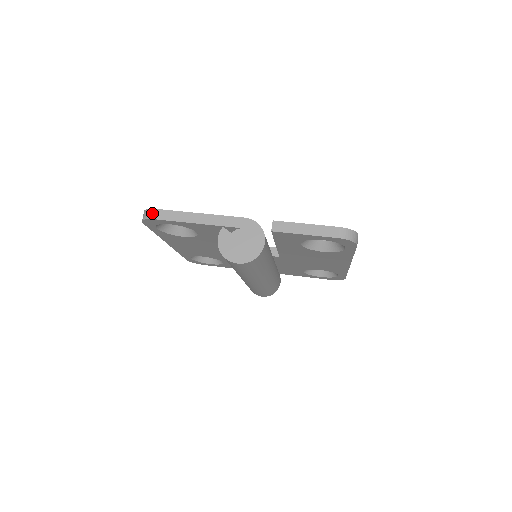
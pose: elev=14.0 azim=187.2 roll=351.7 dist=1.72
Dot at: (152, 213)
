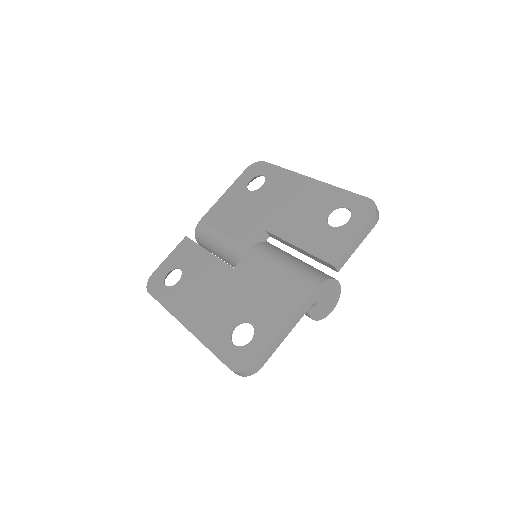
Dot at: (256, 369)
